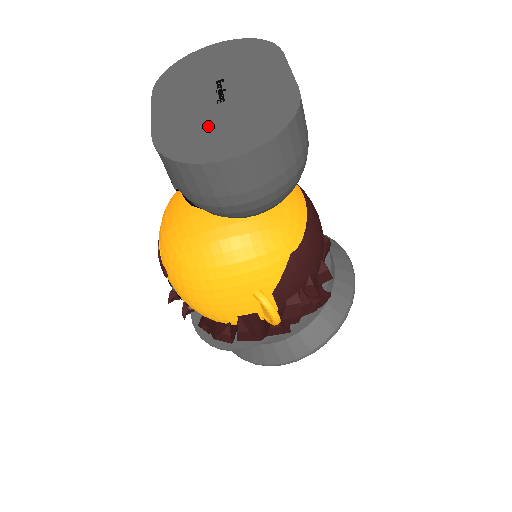
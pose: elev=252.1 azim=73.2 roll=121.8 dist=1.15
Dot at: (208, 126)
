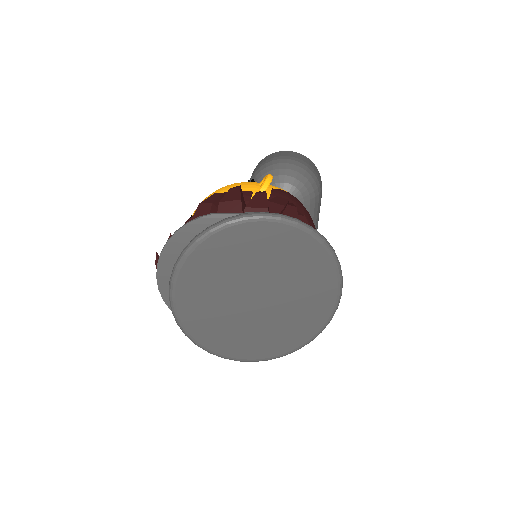
Dot at: occluded
